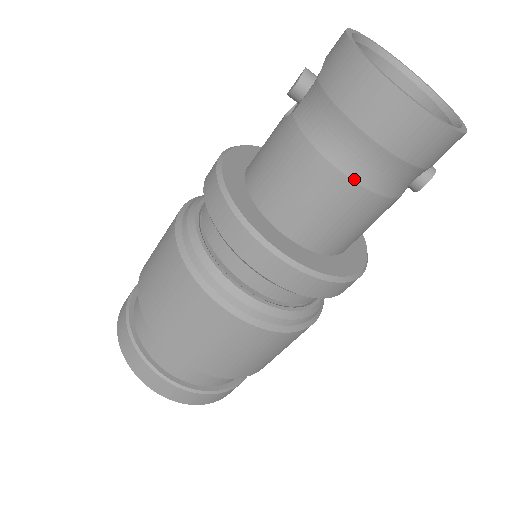
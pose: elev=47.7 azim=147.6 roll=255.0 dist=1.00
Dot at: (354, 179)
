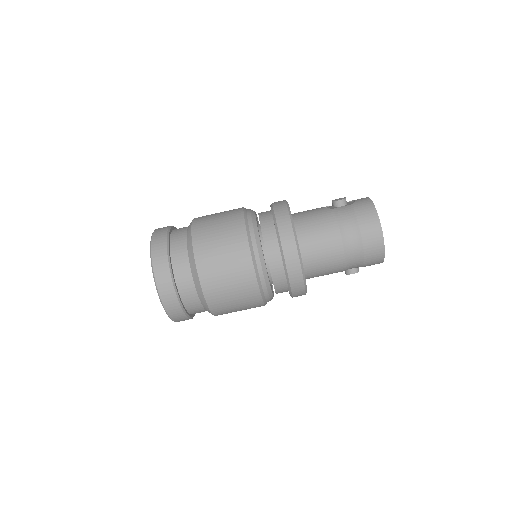
Dot at: (344, 248)
